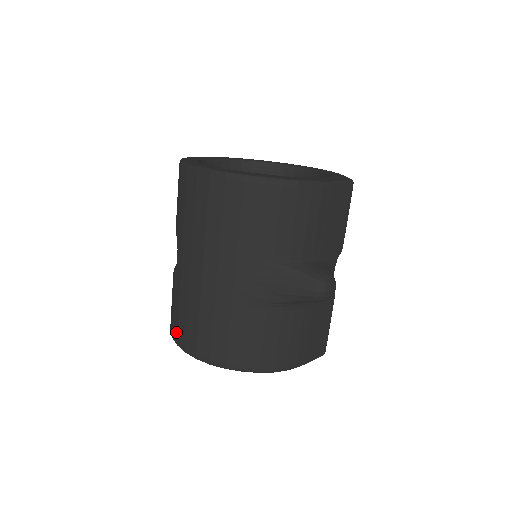
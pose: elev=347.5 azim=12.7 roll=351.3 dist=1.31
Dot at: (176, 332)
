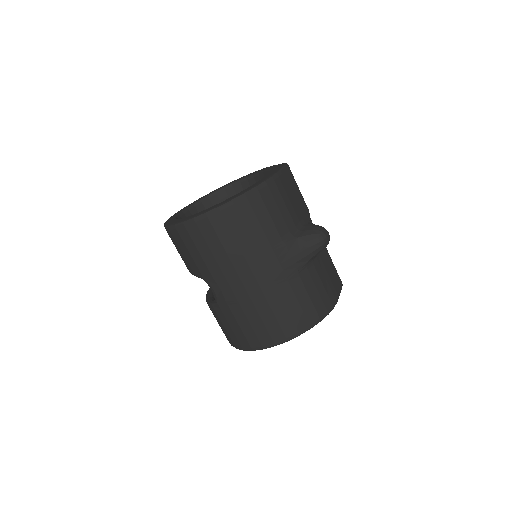
Dot at: (246, 342)
